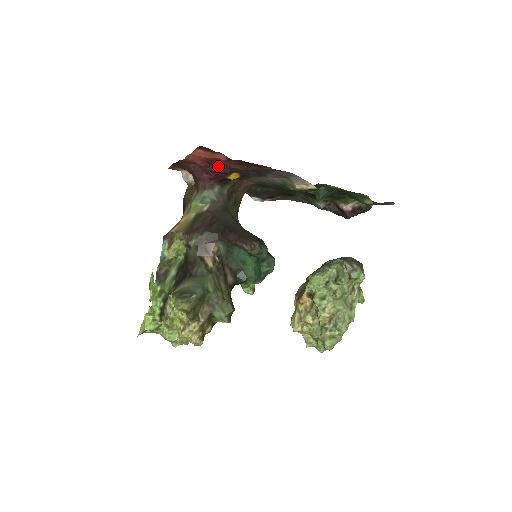
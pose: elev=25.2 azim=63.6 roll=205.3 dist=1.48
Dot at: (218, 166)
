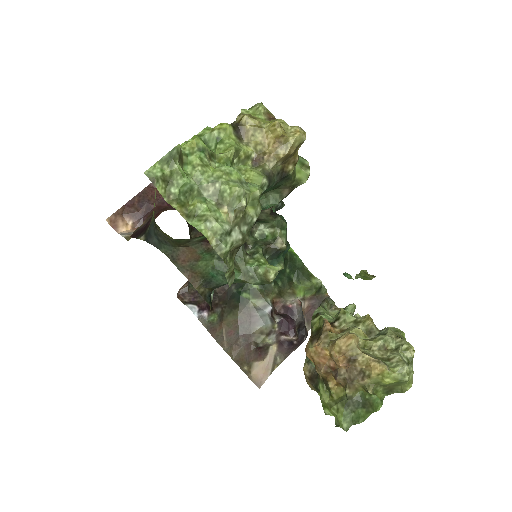
Dot at: occluded
